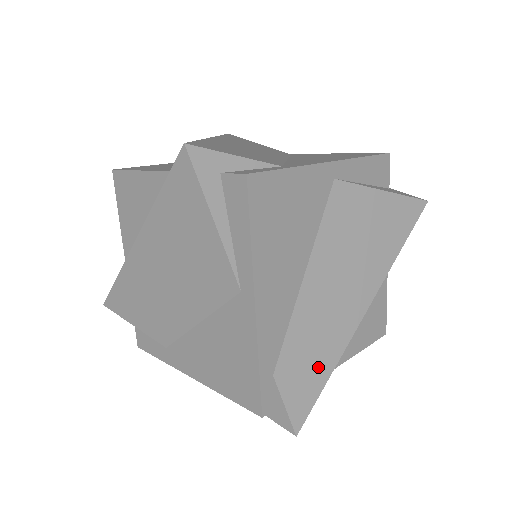
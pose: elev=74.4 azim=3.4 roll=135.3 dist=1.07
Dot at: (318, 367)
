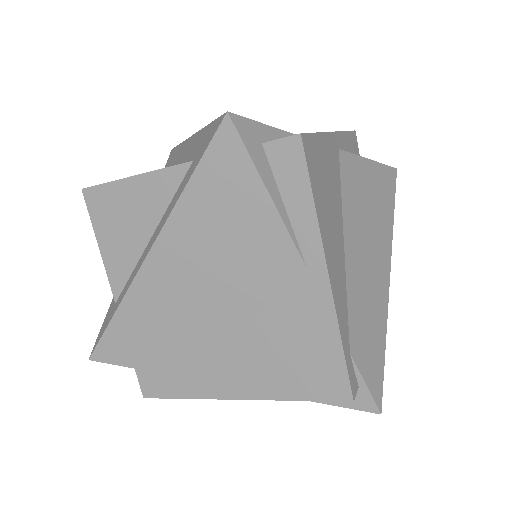
Dot at: (376, 337)
